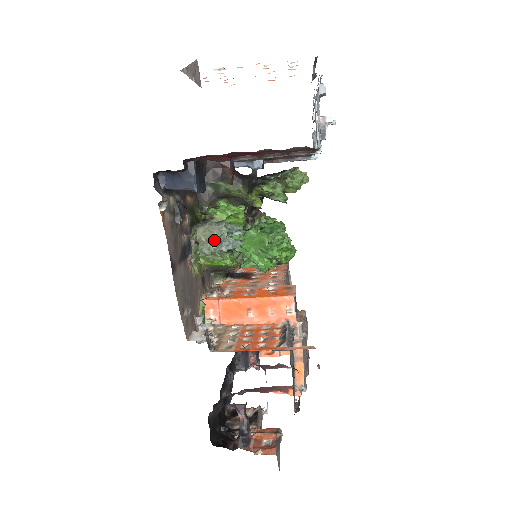
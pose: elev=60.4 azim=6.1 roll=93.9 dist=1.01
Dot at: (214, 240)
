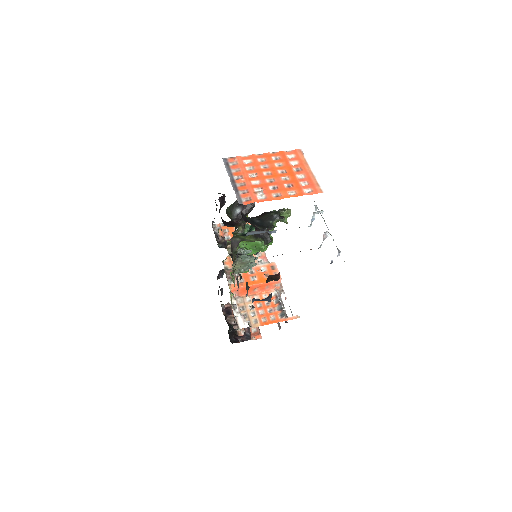
Dot at: (242, 268)
